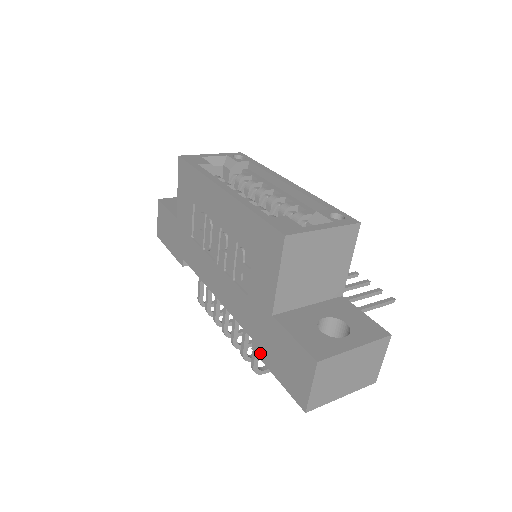
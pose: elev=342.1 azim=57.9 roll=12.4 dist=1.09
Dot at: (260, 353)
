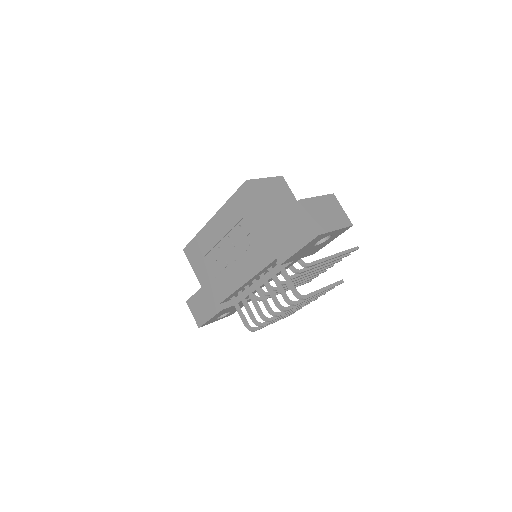
Dot at: (284, 257)
